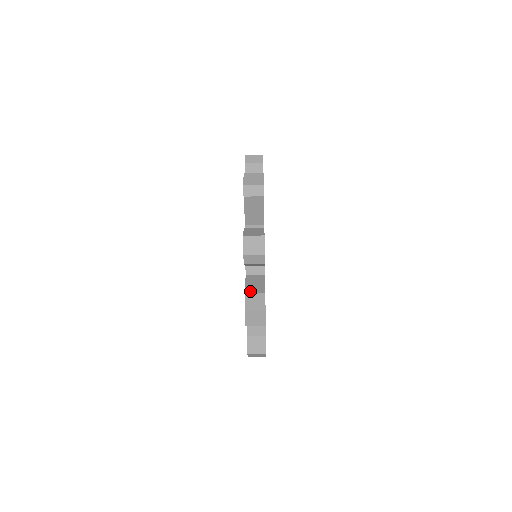
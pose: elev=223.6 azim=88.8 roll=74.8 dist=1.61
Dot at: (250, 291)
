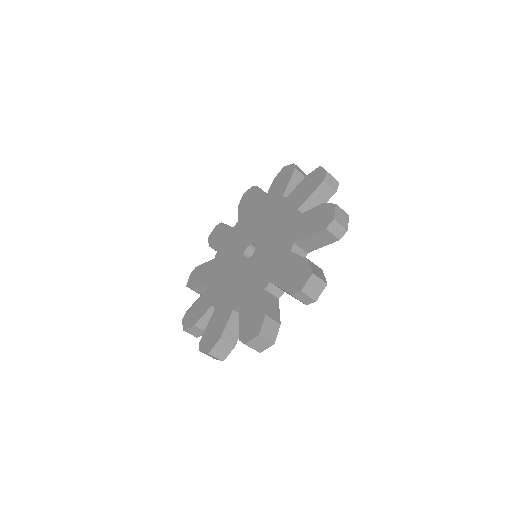
Dot at: (310, 261)
